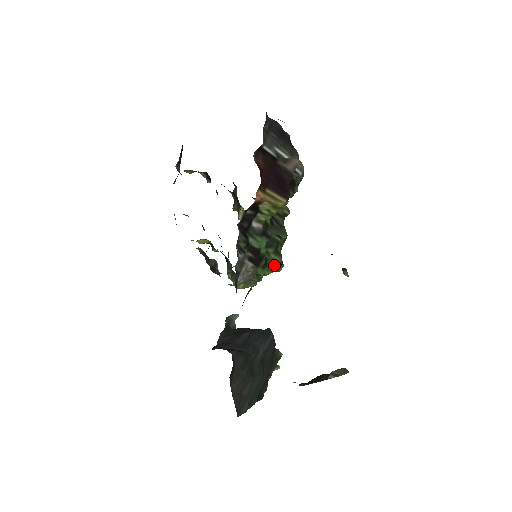
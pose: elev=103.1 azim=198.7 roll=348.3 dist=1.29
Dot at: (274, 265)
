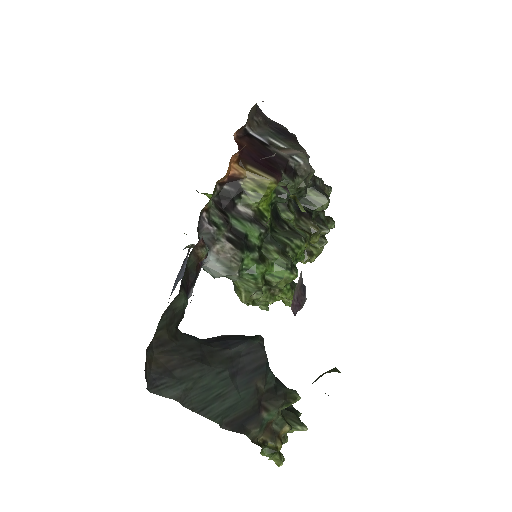
Dot at: (279, 268)
